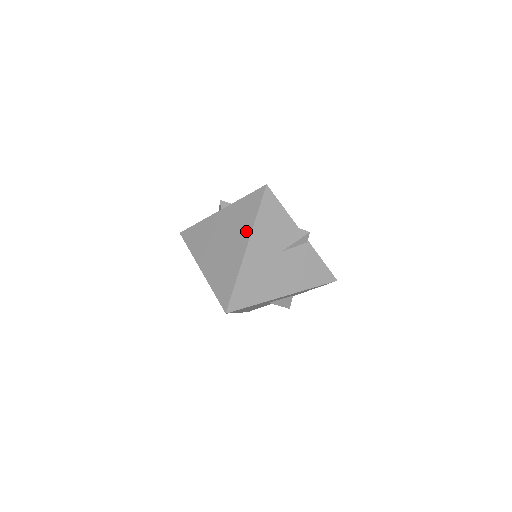
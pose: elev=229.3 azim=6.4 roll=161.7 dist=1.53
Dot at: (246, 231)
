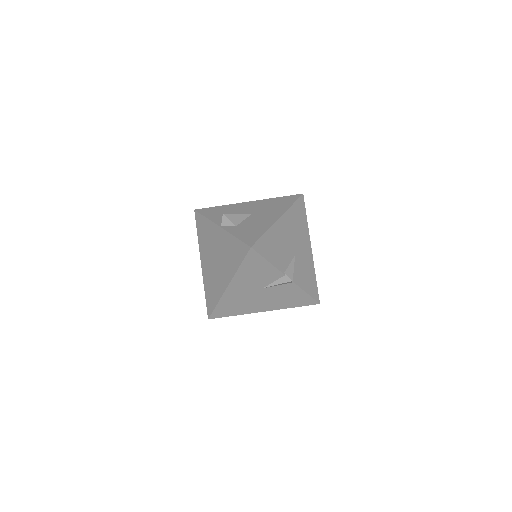
Dot at: (230, 272)
